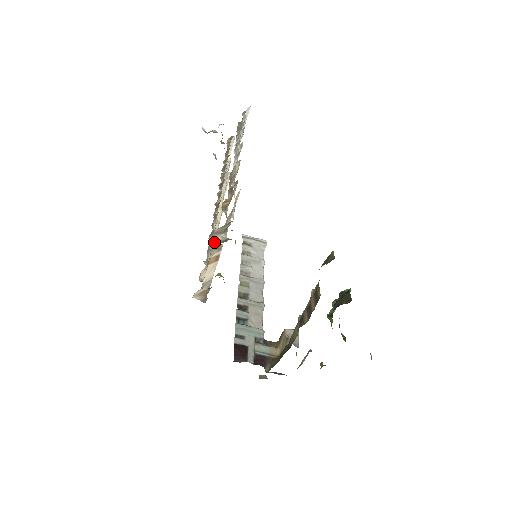
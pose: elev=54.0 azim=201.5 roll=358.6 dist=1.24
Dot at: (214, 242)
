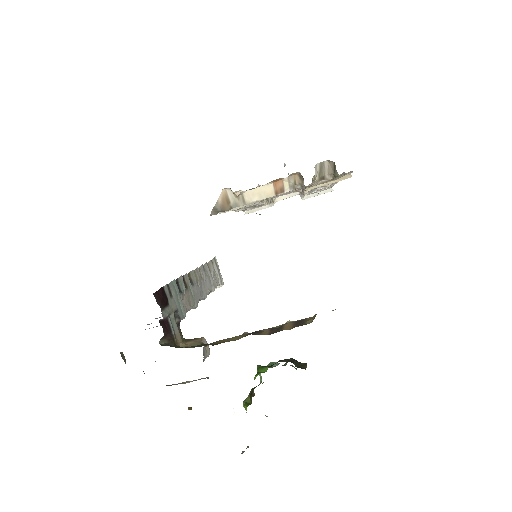
Dot at: occluded
